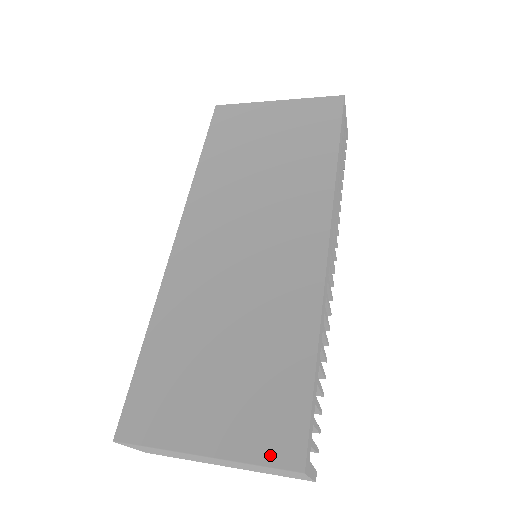
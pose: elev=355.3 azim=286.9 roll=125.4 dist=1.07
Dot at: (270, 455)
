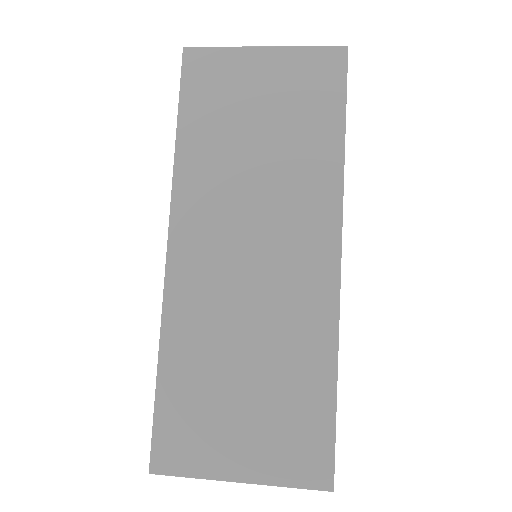
Dot at: (302, 478)
